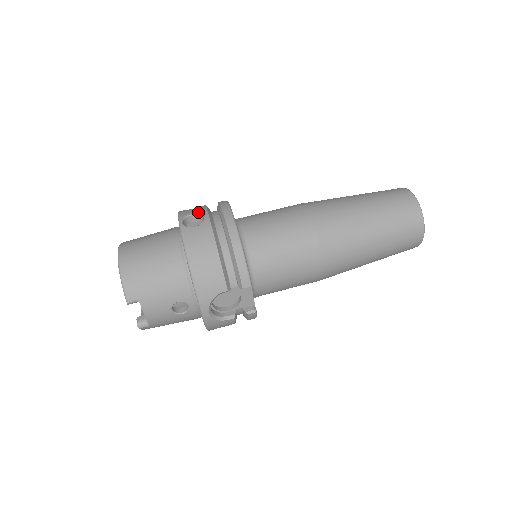
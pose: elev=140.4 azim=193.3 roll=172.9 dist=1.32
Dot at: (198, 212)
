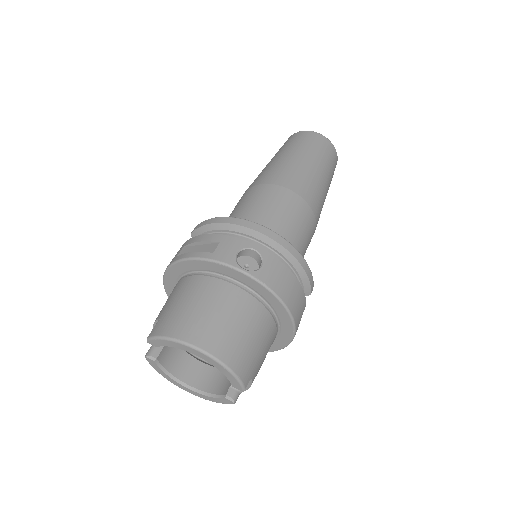
Dot at: (240, 248)
